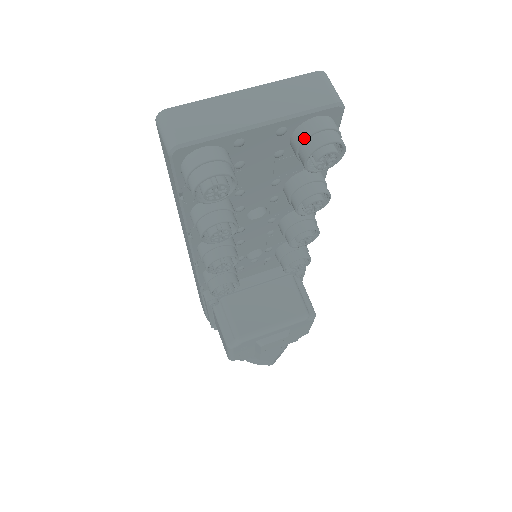
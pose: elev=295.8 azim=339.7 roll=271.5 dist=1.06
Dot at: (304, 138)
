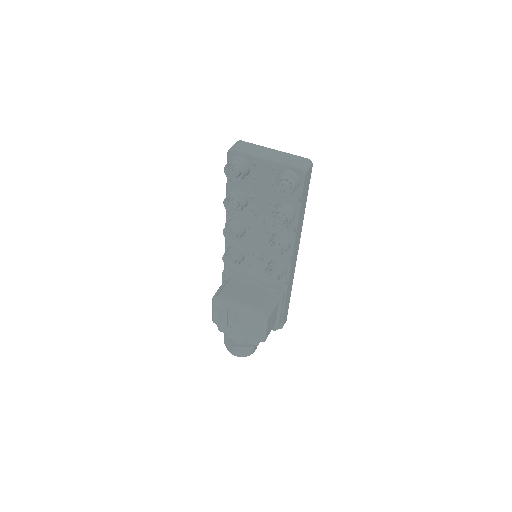
Dot at: (279, 174)
